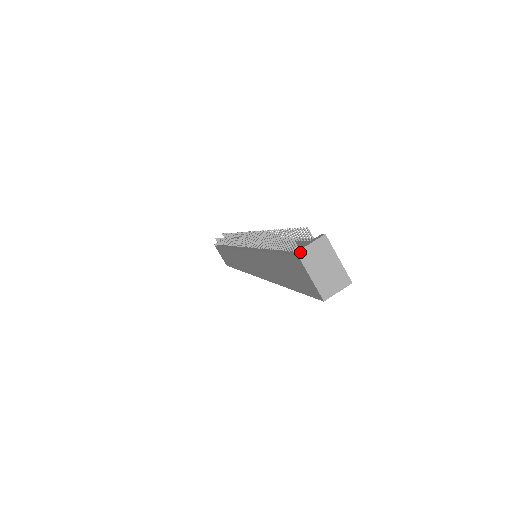
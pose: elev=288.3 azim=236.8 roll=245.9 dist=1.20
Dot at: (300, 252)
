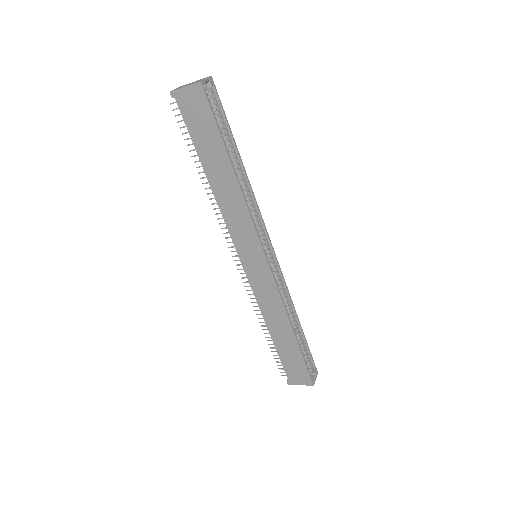
Dot at: (172, 91)
